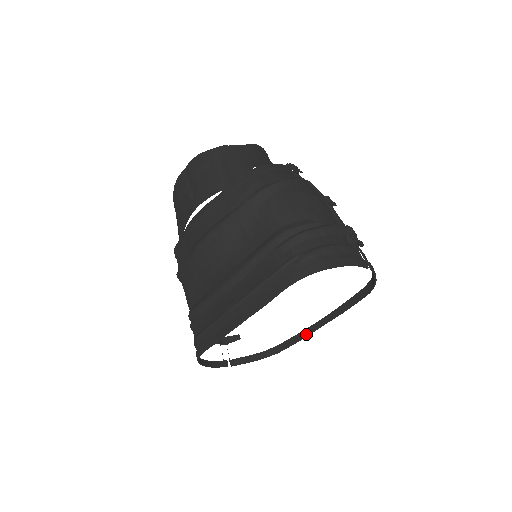
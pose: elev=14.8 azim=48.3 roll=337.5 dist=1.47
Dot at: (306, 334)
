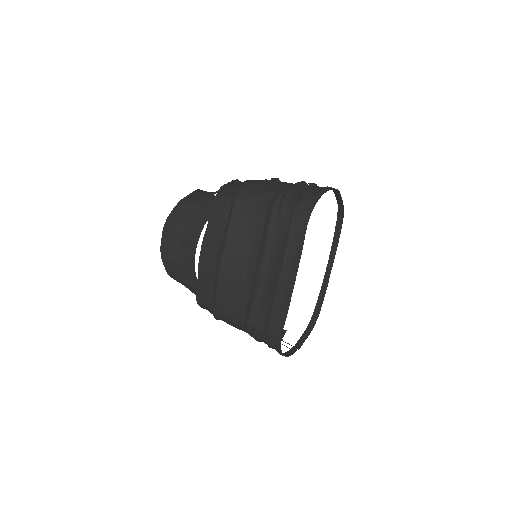
Dot at: (325, 286)
